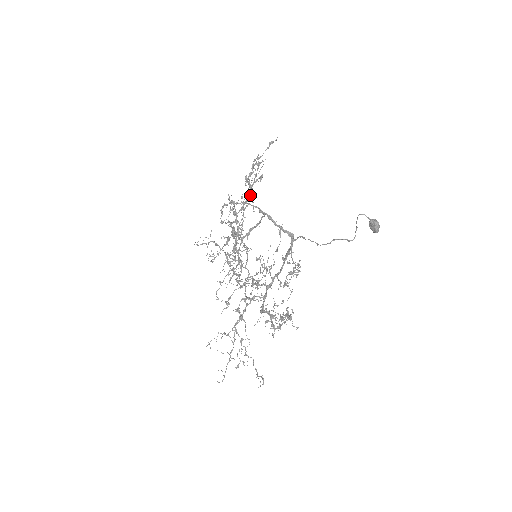
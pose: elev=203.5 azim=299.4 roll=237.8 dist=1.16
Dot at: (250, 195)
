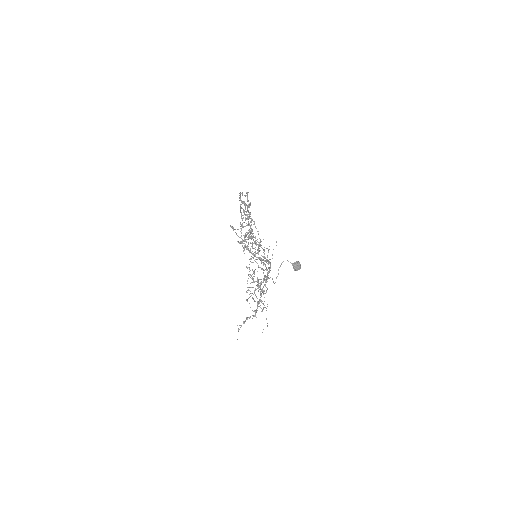
Dot at: occluded
